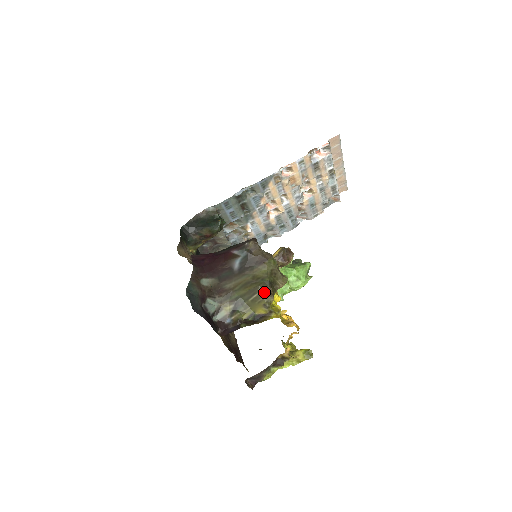
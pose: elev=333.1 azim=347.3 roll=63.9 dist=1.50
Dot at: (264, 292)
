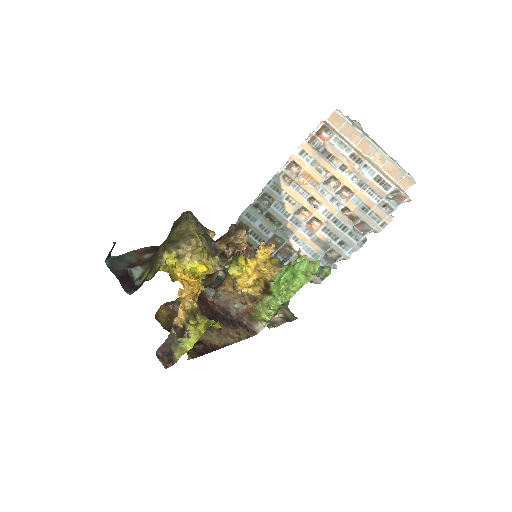
Dot at: (162, 249)
